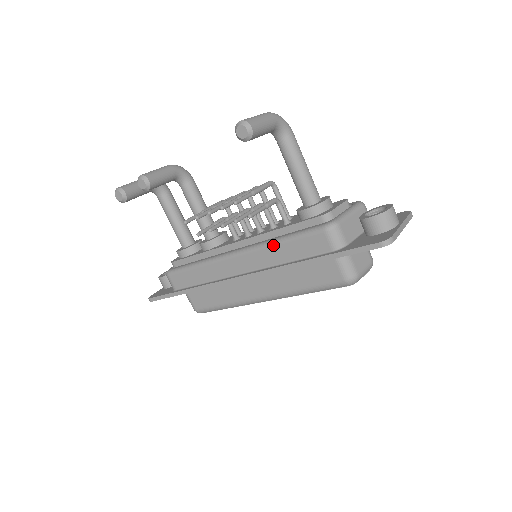
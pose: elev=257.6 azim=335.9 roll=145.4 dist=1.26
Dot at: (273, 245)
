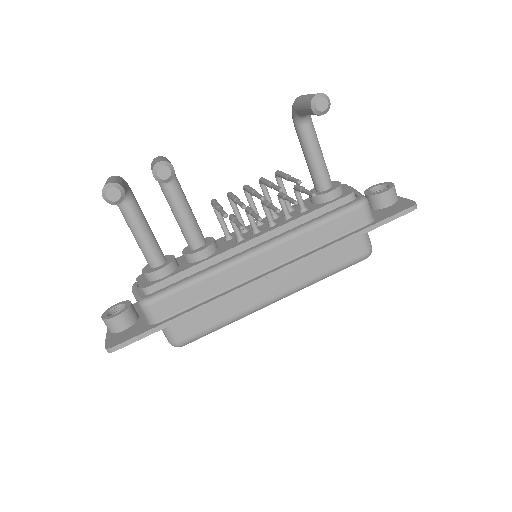
Dot at: (308, 230)
